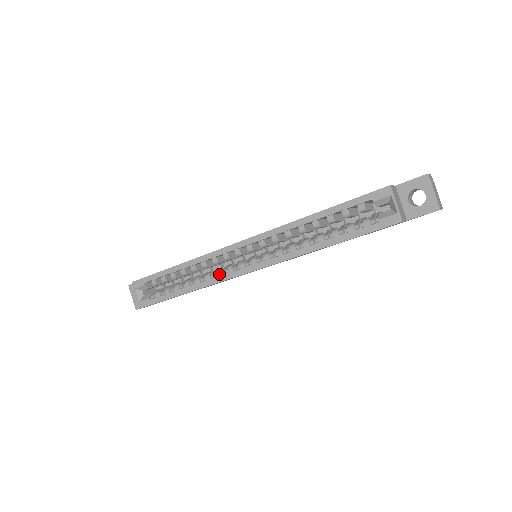
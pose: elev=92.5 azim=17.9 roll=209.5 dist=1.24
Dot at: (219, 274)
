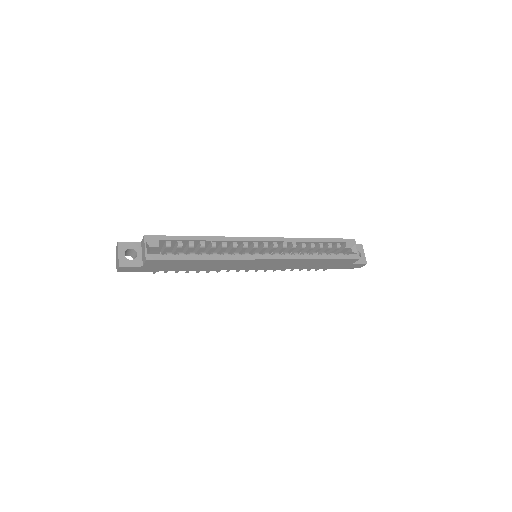
Dot at: (237, 254)
